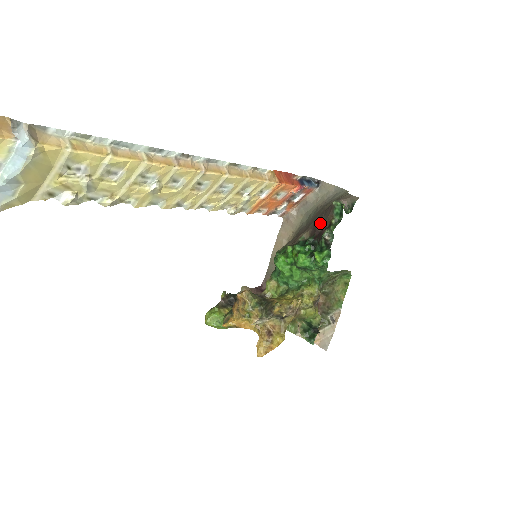
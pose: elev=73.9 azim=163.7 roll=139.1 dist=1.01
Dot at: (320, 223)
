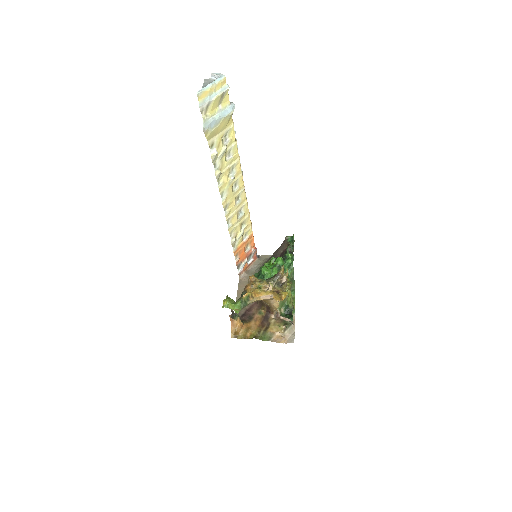
Dot at: (279, 252)
